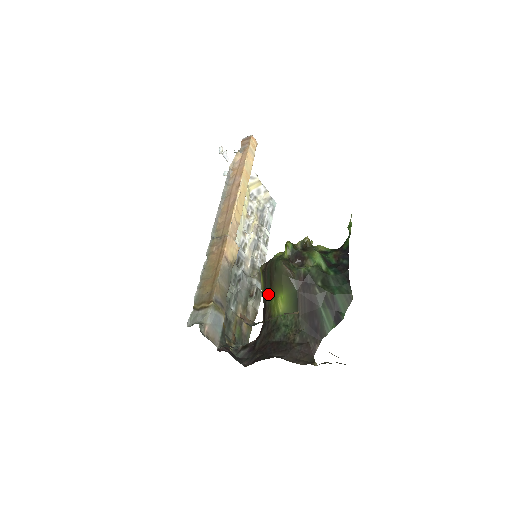
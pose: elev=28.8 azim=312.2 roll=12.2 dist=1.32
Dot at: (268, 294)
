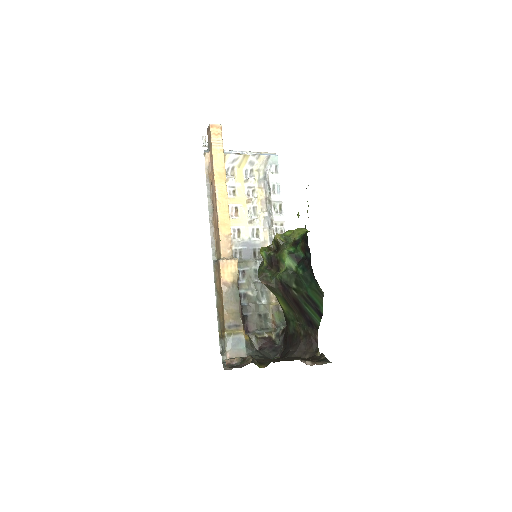
Dot at: occluded
